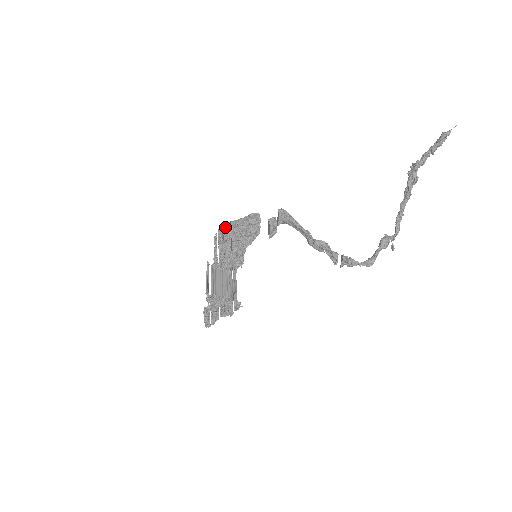
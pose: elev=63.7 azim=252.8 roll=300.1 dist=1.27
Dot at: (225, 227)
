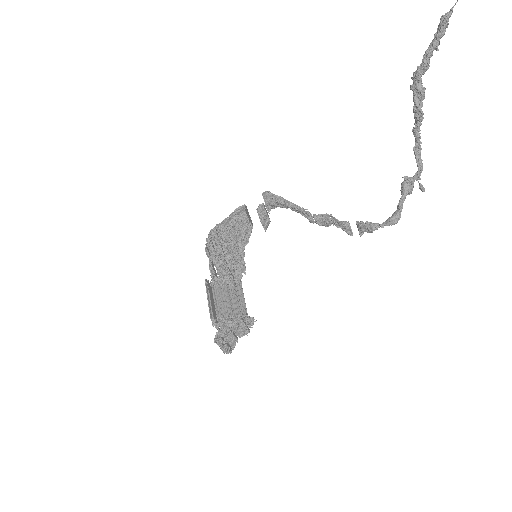
Dot at: (211, 234)
